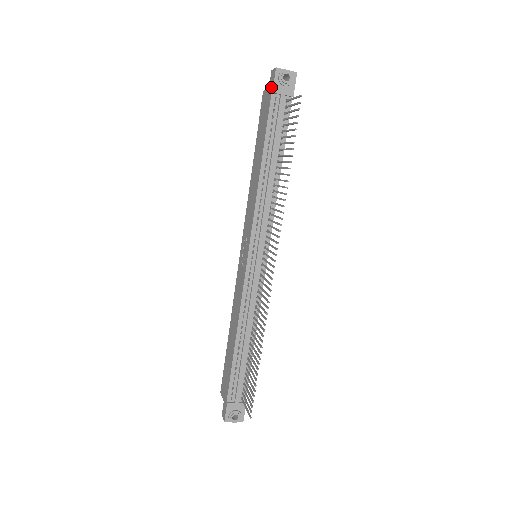
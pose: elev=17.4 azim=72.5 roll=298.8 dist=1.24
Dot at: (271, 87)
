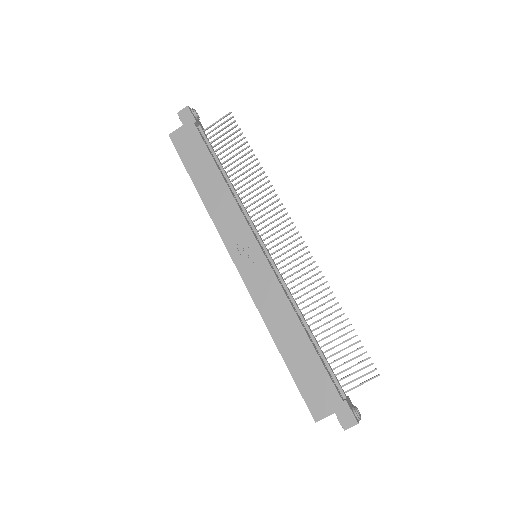
Dot at: (190, 120)
